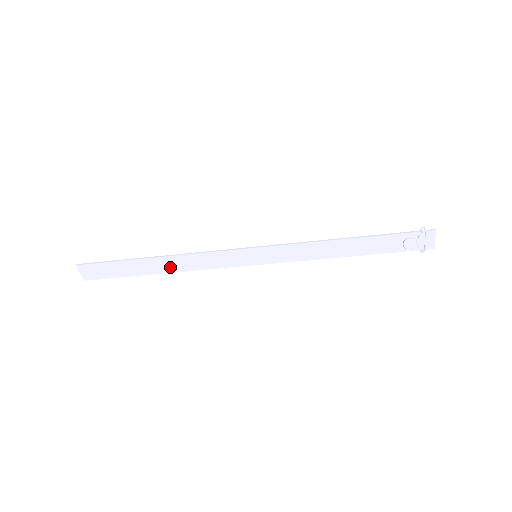
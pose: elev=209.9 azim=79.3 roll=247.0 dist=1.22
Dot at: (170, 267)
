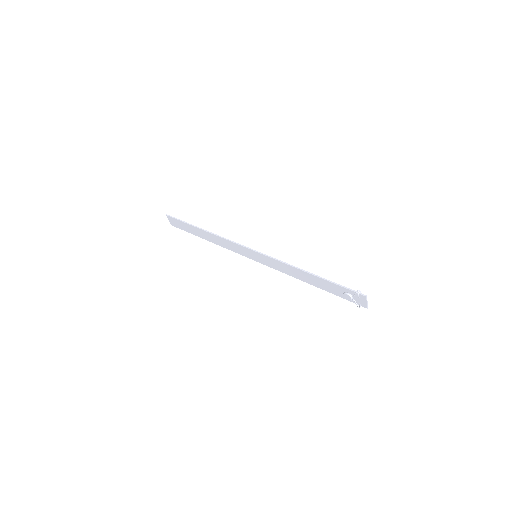
Dot at: (211, 239)
